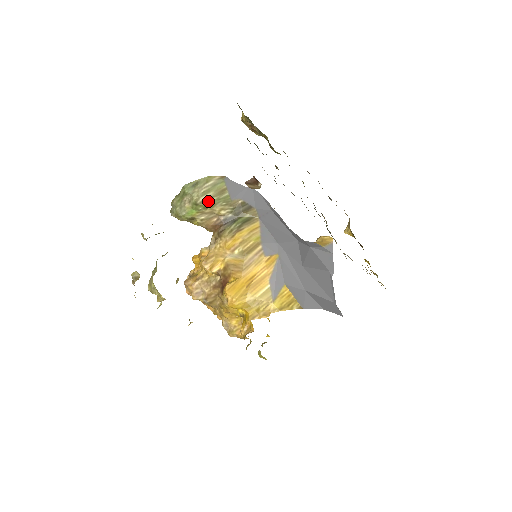
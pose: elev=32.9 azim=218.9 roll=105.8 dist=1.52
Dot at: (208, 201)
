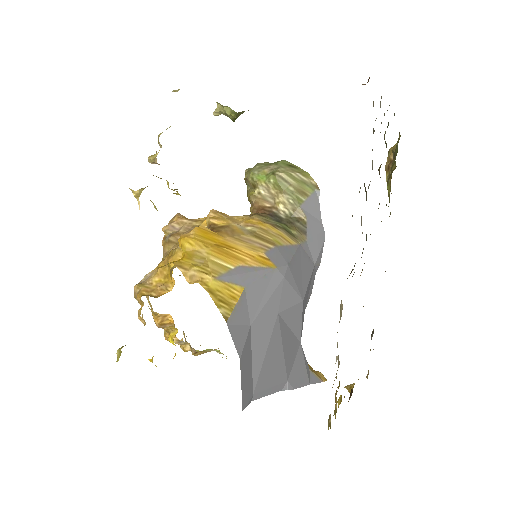
Dot at: (284, 183)
